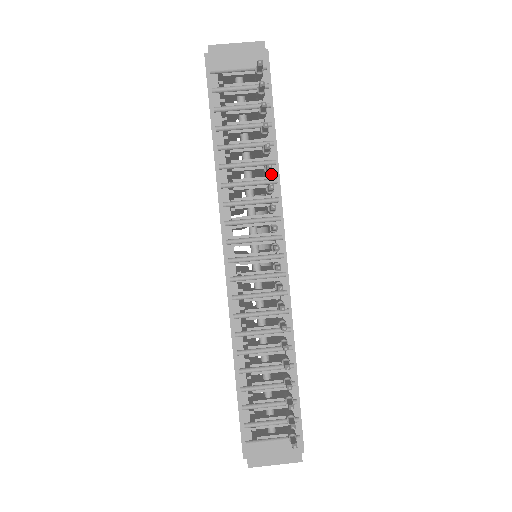
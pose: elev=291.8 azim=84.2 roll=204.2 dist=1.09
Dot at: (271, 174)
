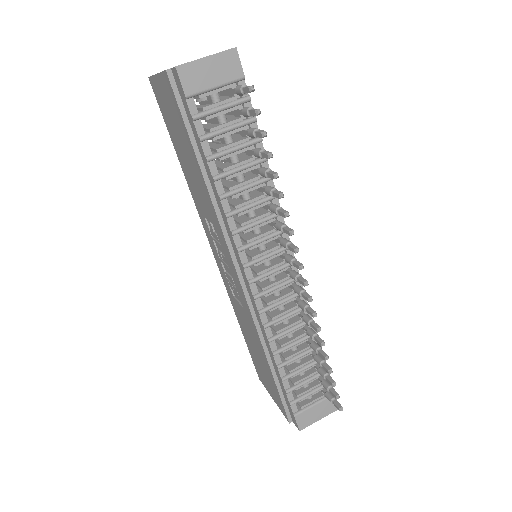
Dot at: occluded
